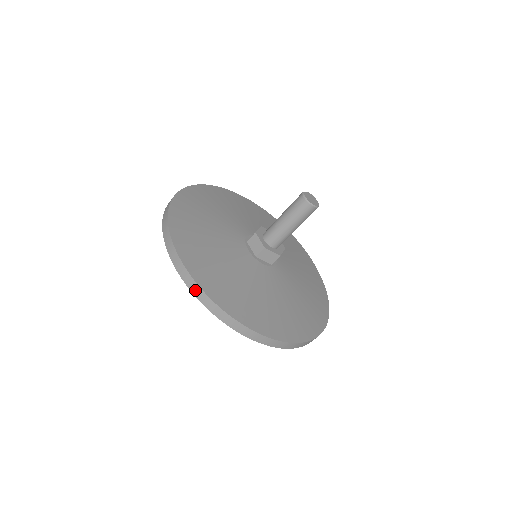
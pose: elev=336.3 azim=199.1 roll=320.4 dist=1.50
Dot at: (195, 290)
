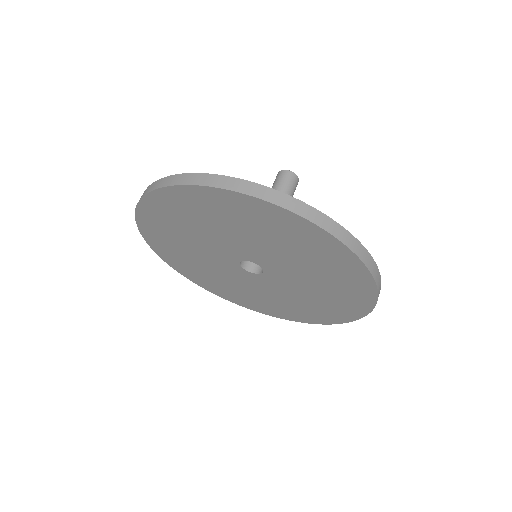
Dot at: (256, 191)
